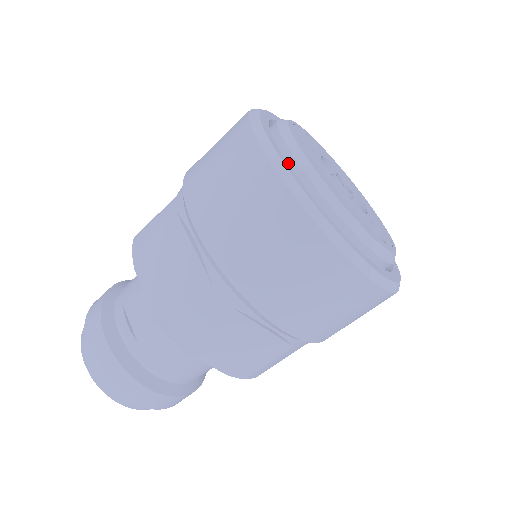
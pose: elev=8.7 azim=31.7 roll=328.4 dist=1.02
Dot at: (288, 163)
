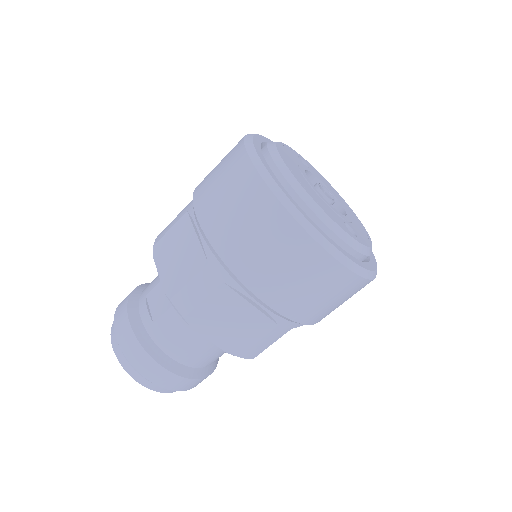
Dot at: (270, 167)
